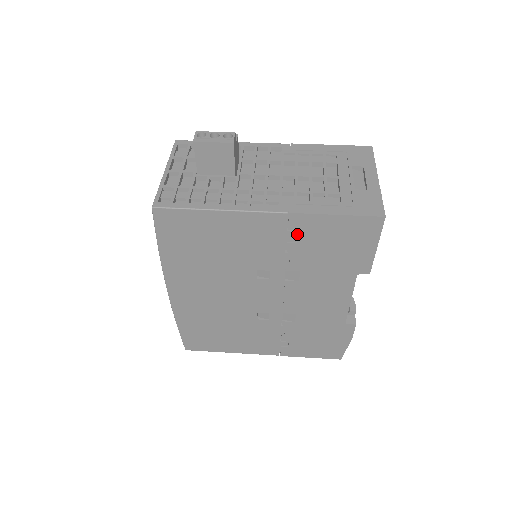
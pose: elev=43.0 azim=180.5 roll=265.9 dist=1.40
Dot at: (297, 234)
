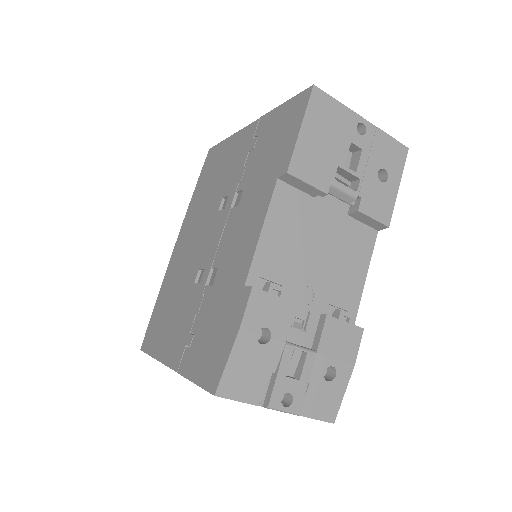
Dot at: occluded
